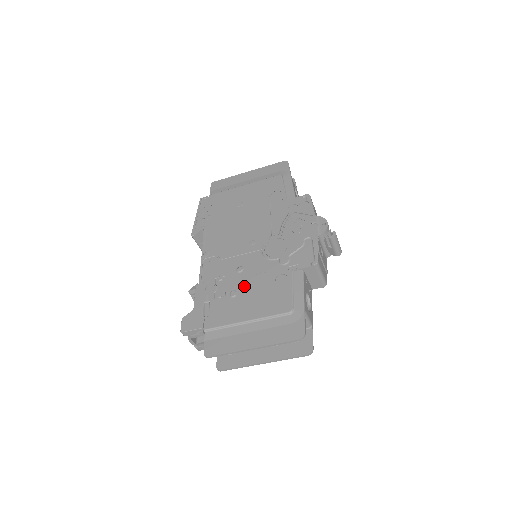
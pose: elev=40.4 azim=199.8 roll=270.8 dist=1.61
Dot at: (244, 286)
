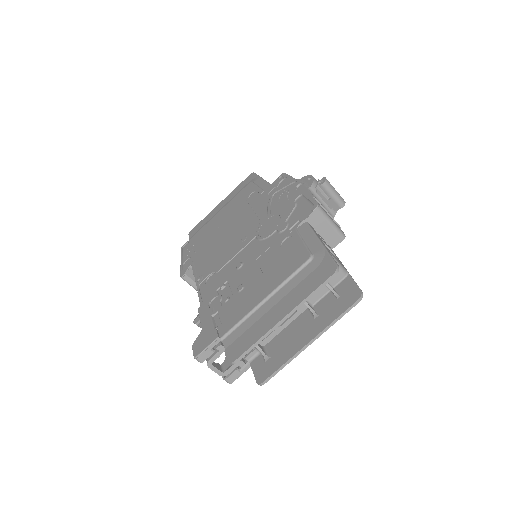
Dot at: (249, 274)
